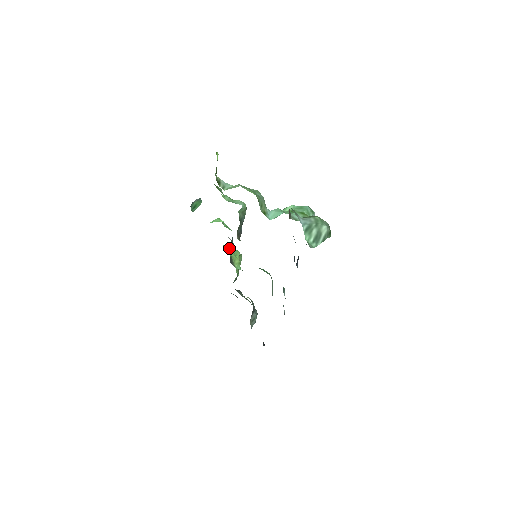
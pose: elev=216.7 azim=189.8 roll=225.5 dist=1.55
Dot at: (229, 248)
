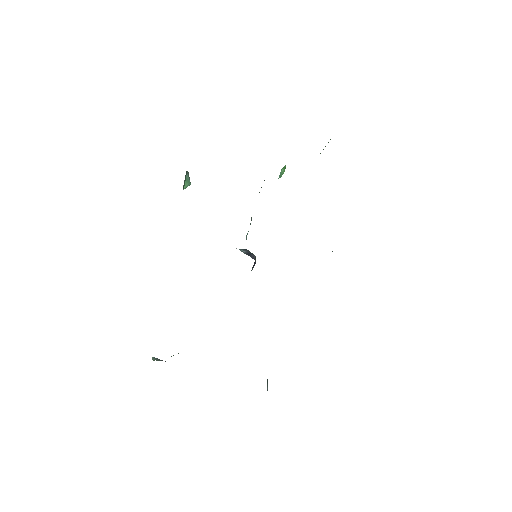
Dot at: occluded
